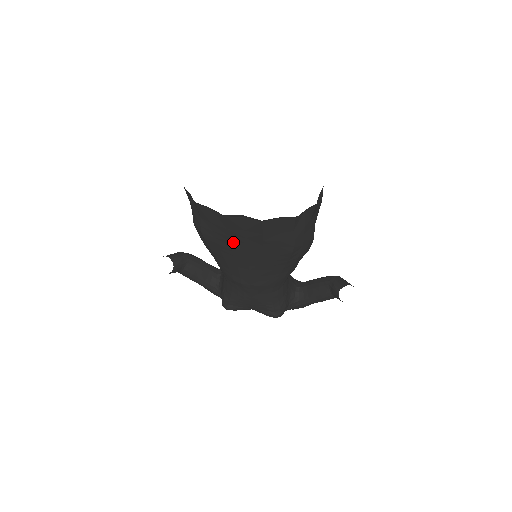
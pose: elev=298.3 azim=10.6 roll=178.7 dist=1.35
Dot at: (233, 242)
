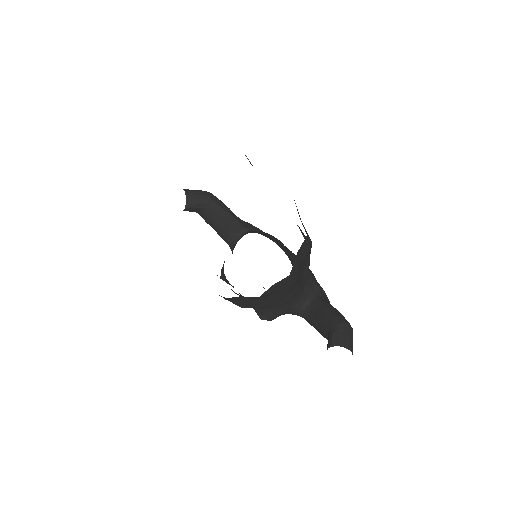
Dot at: occluded
